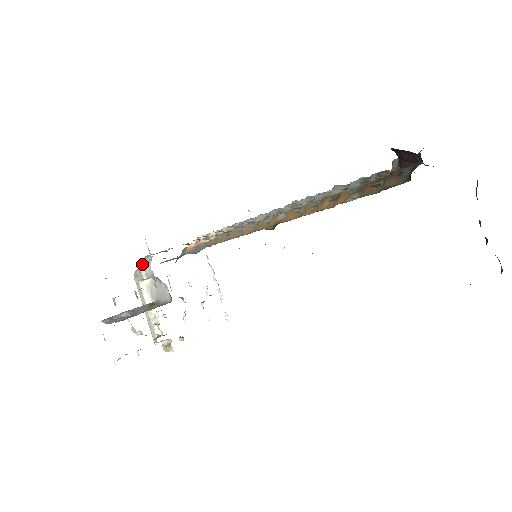
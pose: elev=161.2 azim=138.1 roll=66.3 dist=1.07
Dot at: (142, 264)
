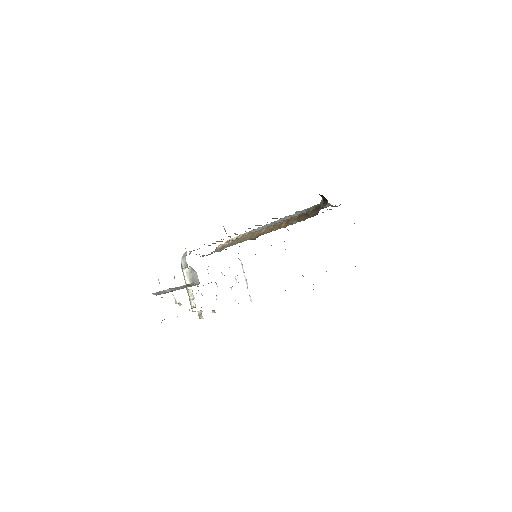
Dot at: (182, 258)
